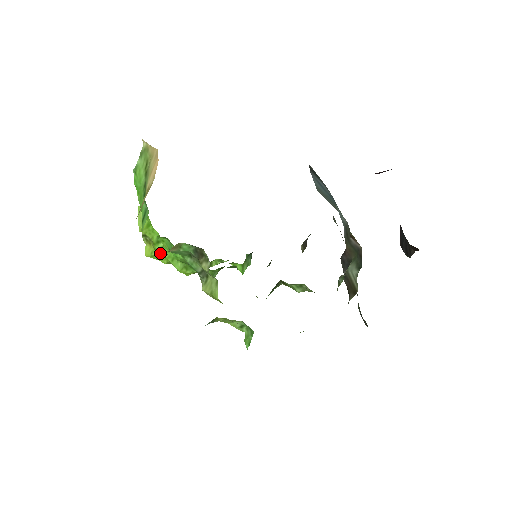
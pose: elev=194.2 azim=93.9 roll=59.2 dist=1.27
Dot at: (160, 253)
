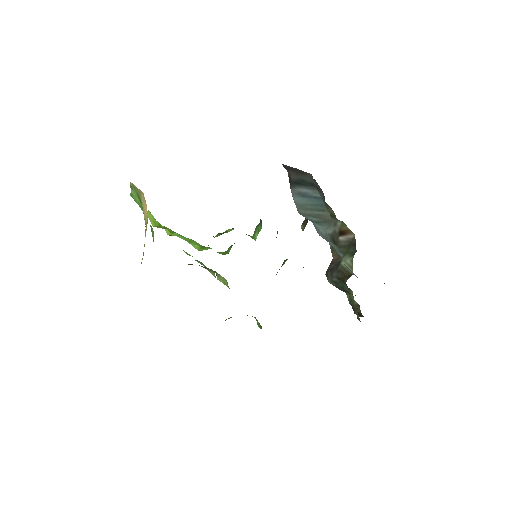
Dot at: occluded
